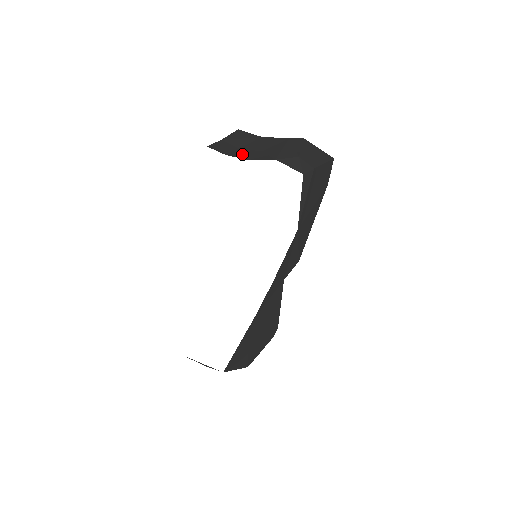
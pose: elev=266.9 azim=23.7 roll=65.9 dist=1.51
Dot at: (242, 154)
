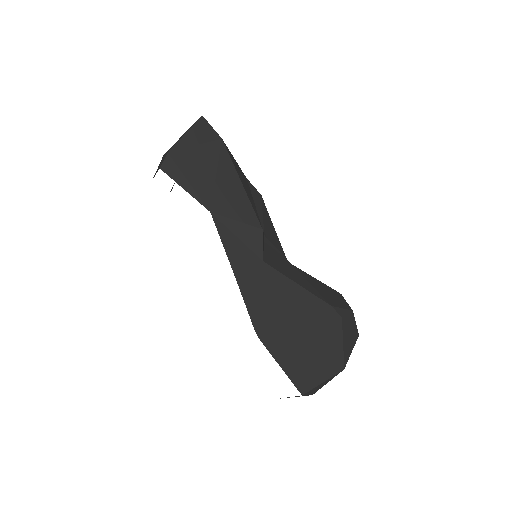
Dot at: occluded
